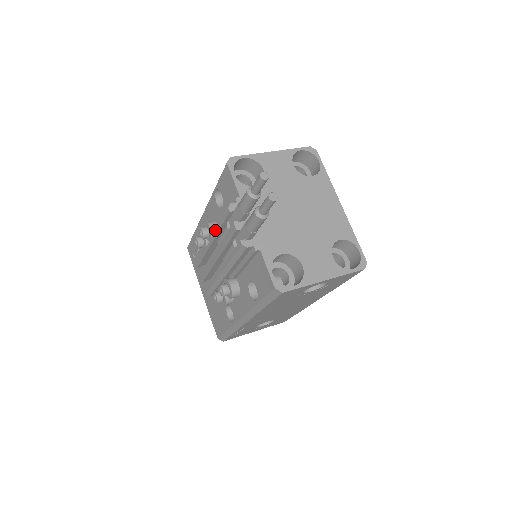
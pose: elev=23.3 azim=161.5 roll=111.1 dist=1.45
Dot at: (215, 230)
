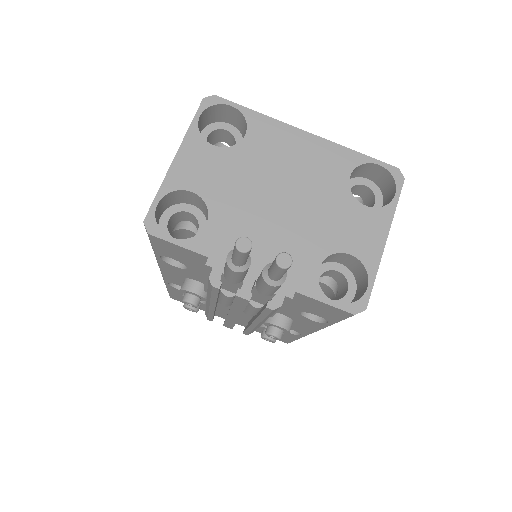
Dot at: (209, 301)
